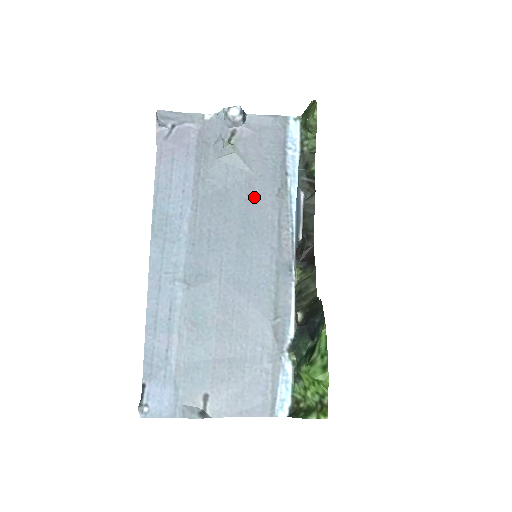
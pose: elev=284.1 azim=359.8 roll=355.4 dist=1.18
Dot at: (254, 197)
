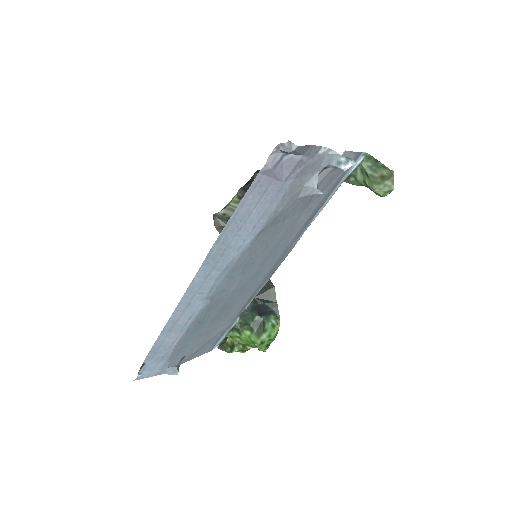
Dot at: (294, 227)
